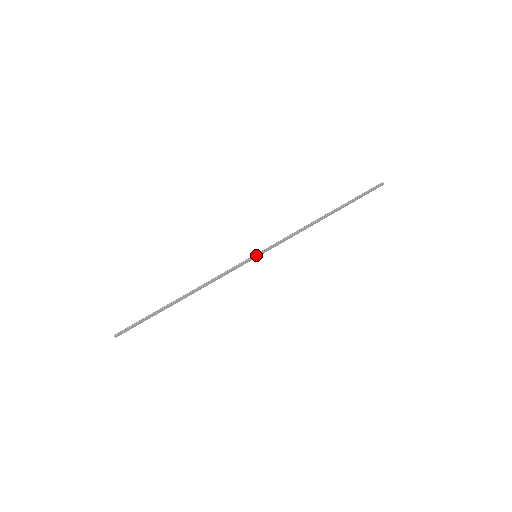
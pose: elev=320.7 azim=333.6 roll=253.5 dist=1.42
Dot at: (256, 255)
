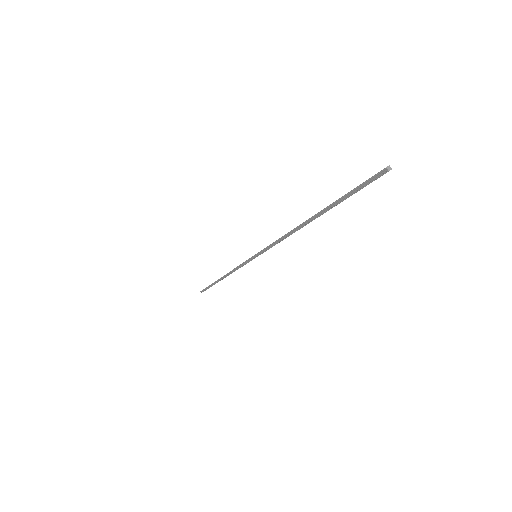
Dot at: (255, 257)
